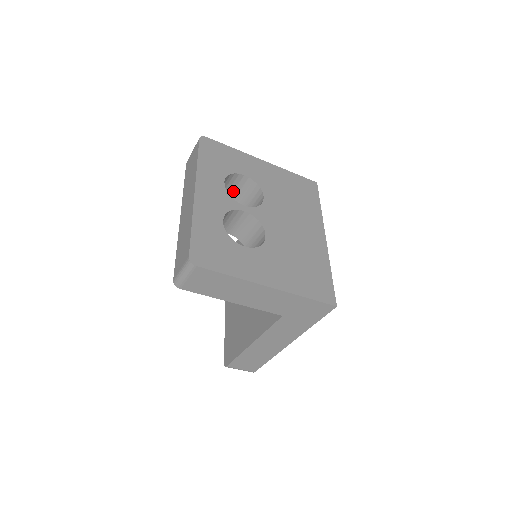
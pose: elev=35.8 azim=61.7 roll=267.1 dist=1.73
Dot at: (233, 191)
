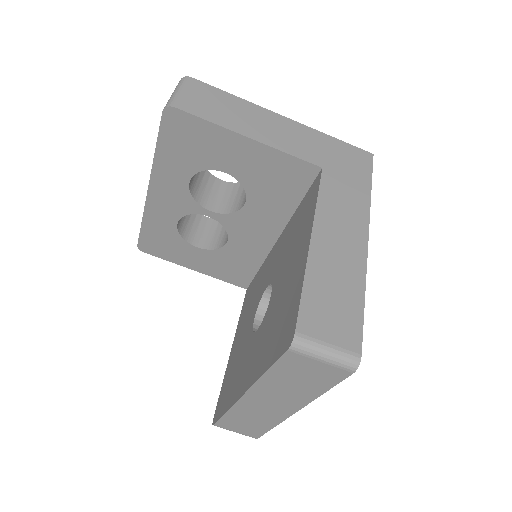
Dot at: (200, 238)
